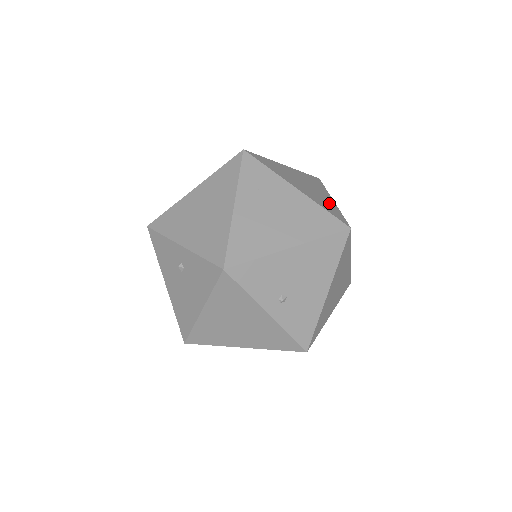
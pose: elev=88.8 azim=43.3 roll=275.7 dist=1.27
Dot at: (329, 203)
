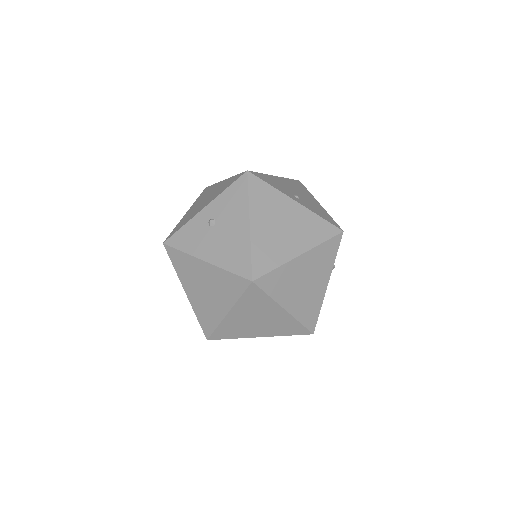
Dot at: occluded
